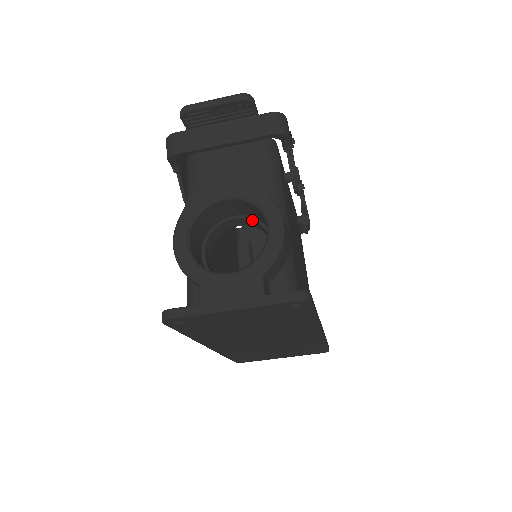
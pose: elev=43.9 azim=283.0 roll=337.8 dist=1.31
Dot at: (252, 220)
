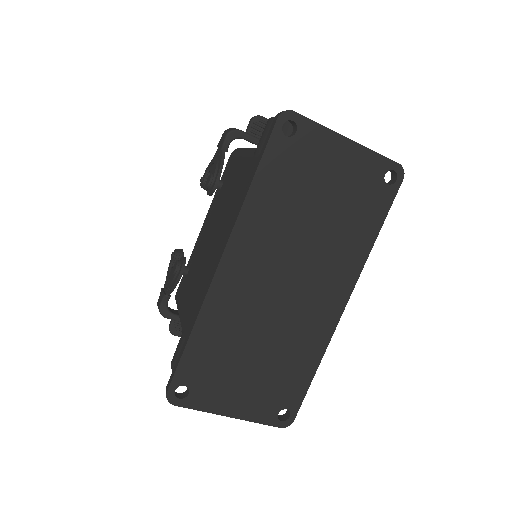
Dot at: occluded
